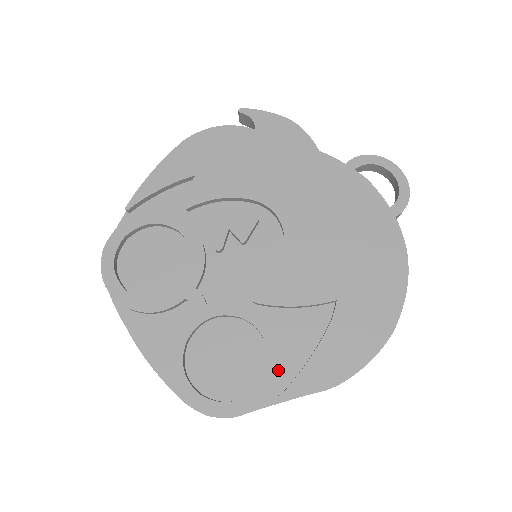
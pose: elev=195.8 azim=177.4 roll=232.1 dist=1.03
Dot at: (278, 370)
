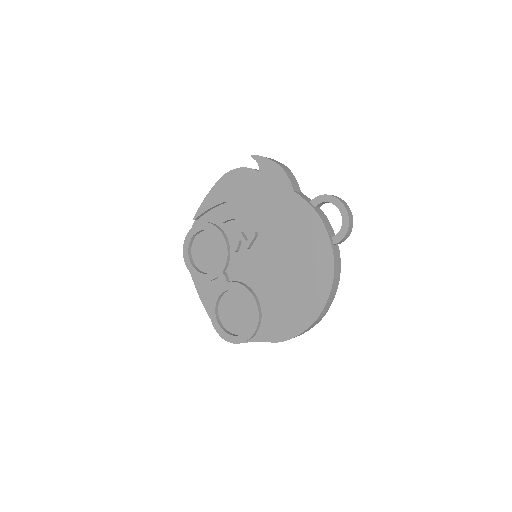
Dot at: (256, 326)
